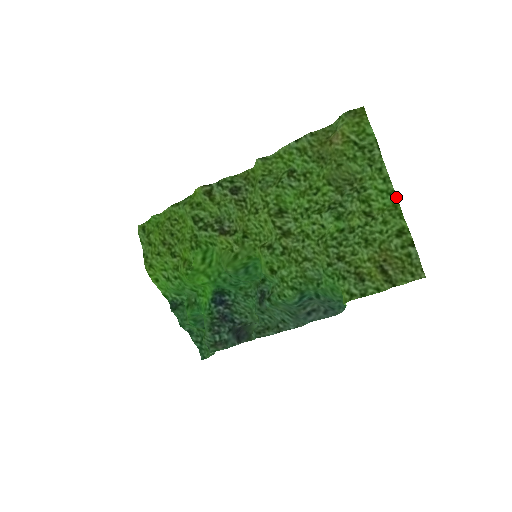
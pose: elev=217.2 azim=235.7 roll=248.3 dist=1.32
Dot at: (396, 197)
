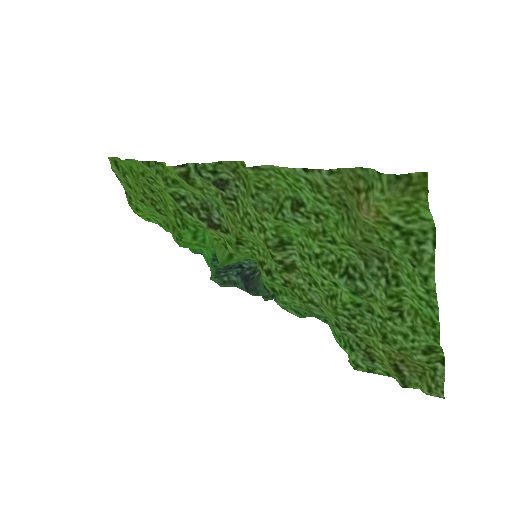
Dot at: (438, 315)
